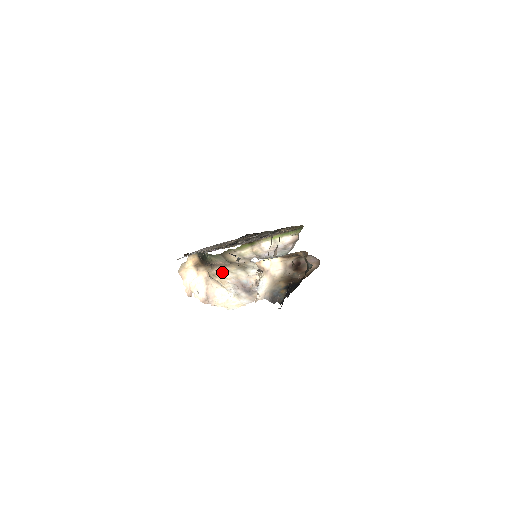
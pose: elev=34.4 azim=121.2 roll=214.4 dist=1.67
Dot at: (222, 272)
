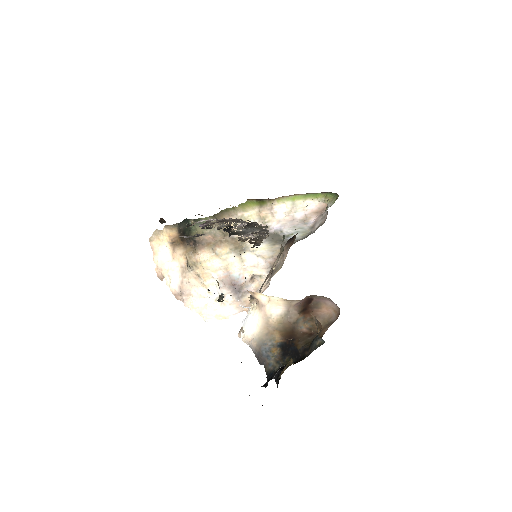
Dot at: (207, 258)
